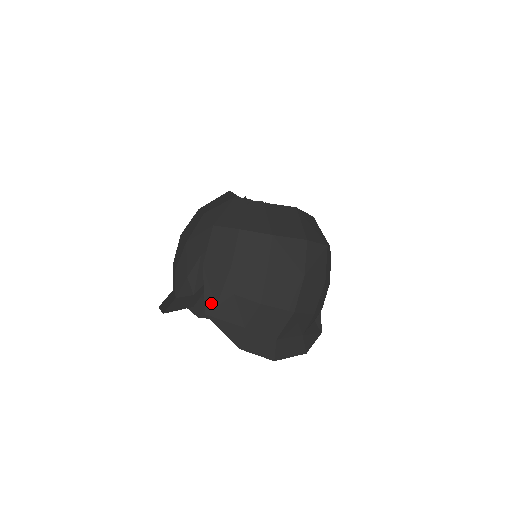
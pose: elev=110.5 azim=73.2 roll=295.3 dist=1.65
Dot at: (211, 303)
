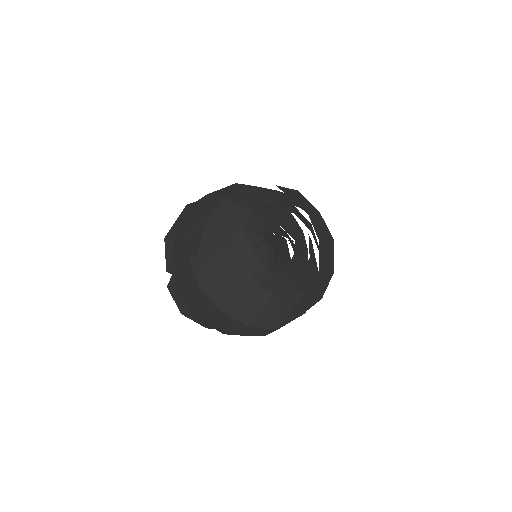
Dot at: (173, 285)
